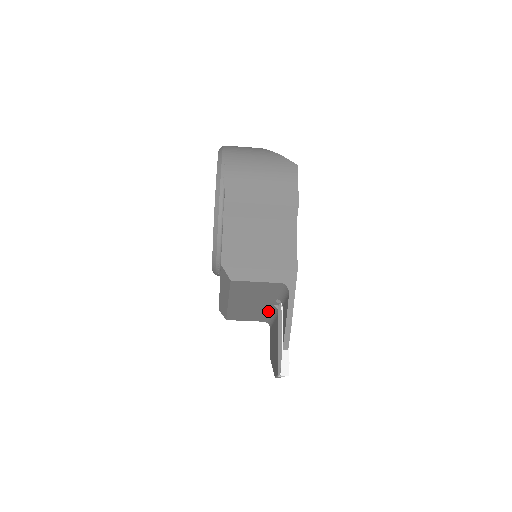
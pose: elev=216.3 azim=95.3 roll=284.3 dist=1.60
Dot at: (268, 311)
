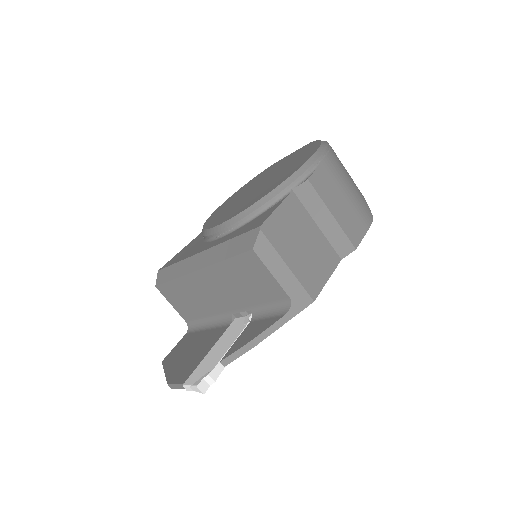
Dot at: (213, 315)
